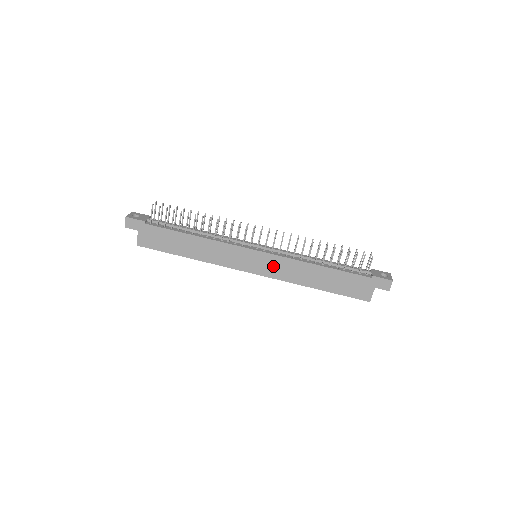
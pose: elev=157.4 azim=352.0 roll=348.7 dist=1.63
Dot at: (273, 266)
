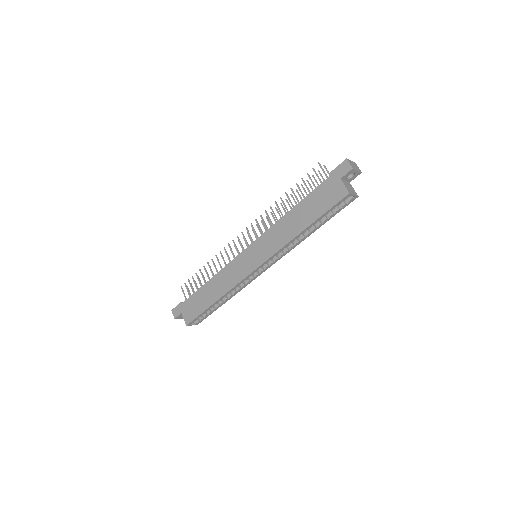
Dot at: (264, 247)
